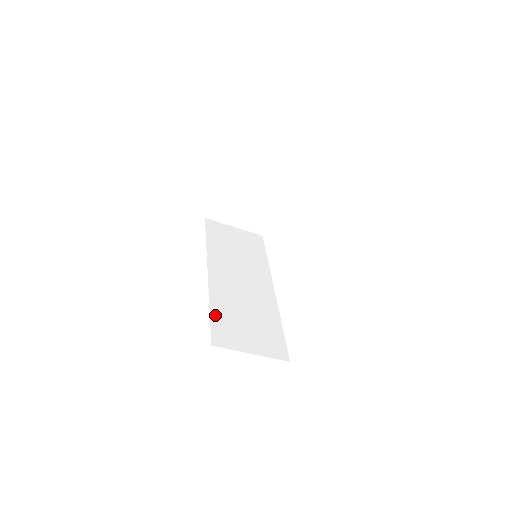
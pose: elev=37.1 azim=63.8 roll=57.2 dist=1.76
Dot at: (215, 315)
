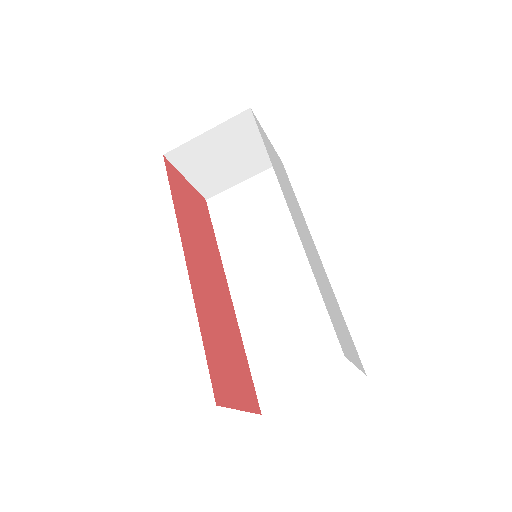
Dot at: (255, 361)
